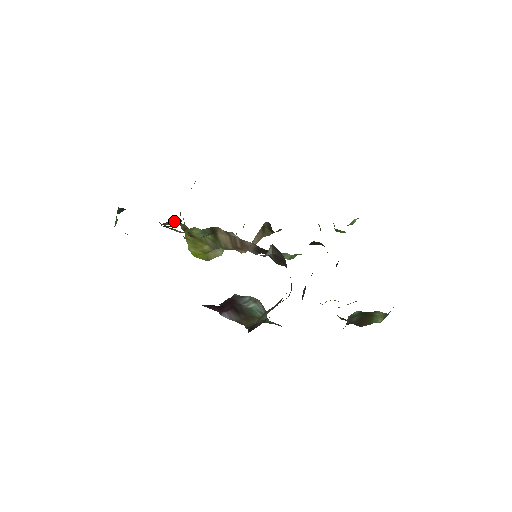
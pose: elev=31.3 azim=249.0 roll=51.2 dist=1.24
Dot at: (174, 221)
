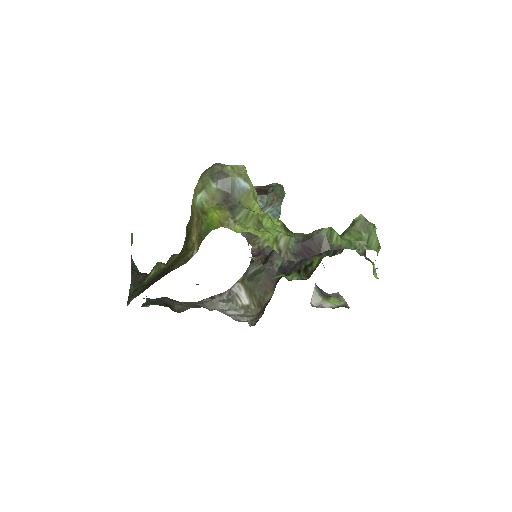
Dot at: occluded
